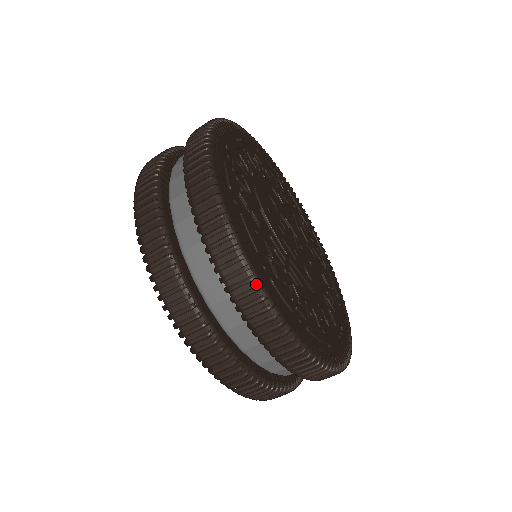
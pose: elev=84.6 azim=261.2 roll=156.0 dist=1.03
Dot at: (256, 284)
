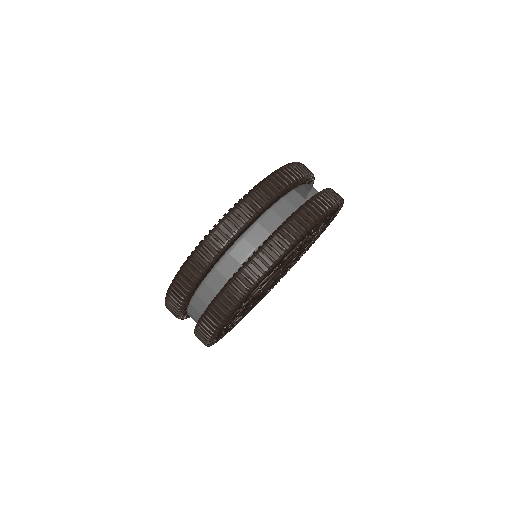
Dot at: occluded
